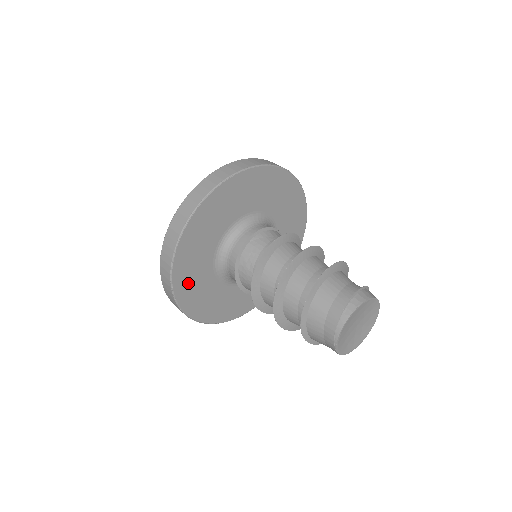
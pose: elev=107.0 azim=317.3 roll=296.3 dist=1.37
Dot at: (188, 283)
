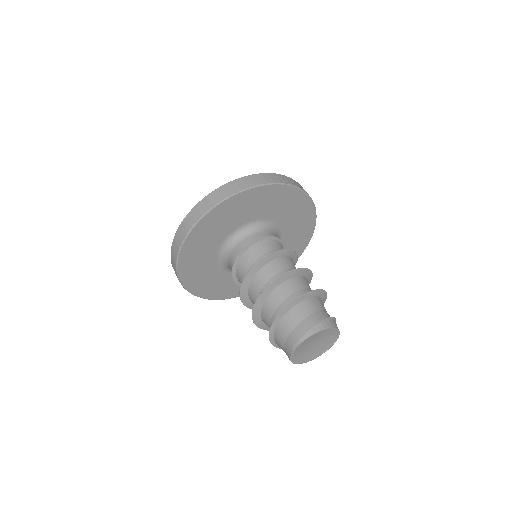
Dot at: (195, 248)
